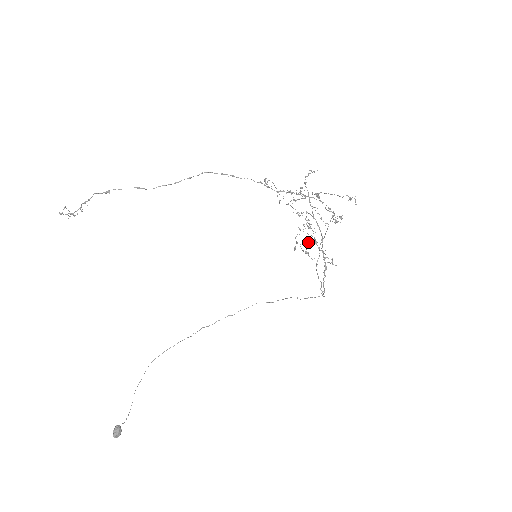
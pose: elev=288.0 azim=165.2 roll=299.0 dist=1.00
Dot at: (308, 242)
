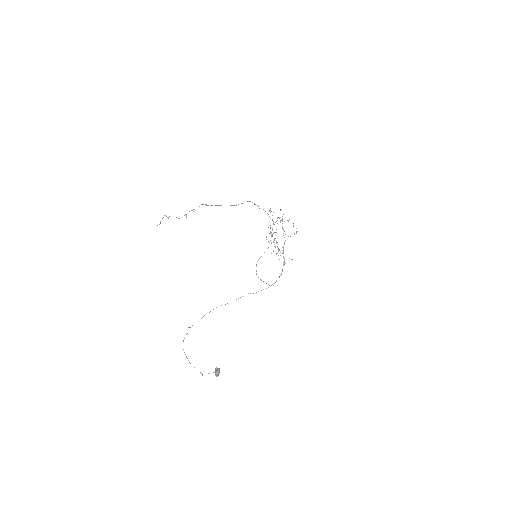
Dot at: occluded
